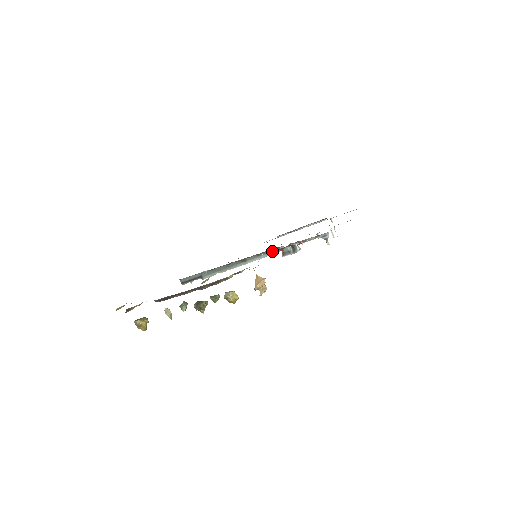
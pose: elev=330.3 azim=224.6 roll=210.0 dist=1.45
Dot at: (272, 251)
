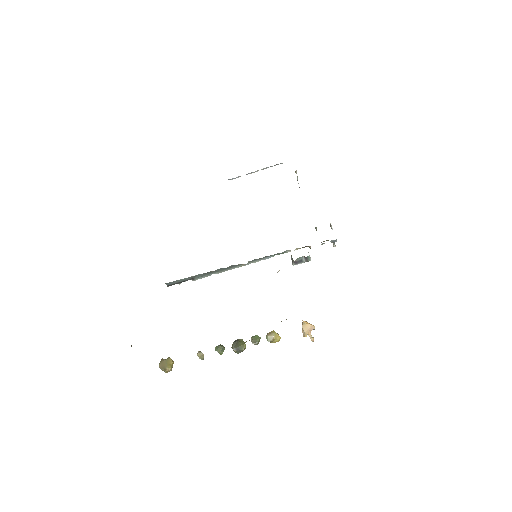
Dot at: (277, 254)
